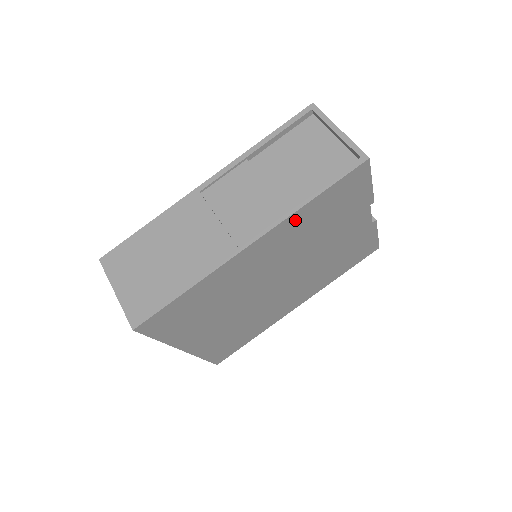
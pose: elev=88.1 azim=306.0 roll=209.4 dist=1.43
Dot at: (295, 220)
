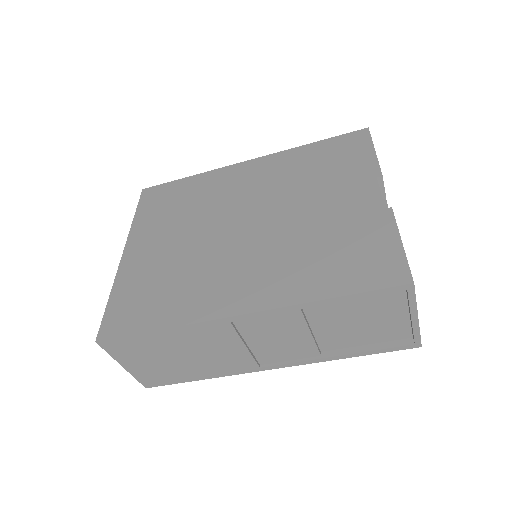
Dot at: occluded
